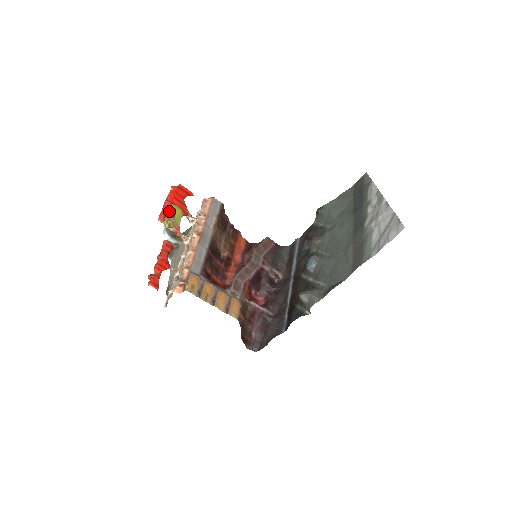
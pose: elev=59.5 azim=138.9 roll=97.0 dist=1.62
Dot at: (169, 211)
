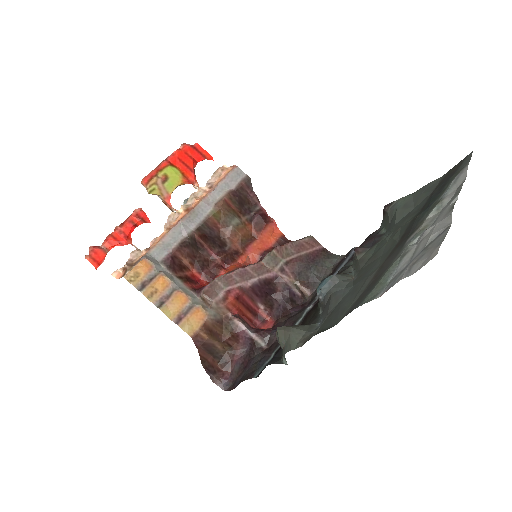
Dot at: (161, 173)
